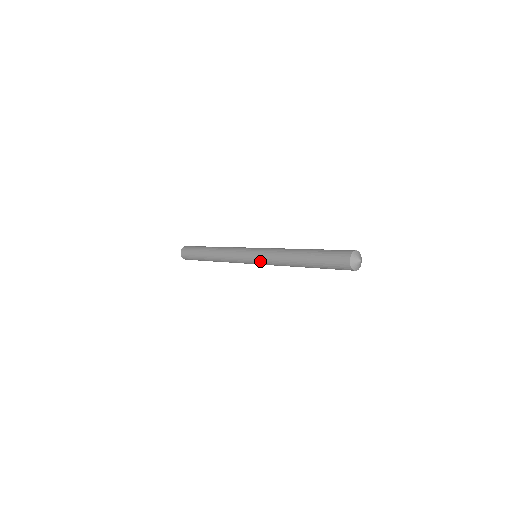
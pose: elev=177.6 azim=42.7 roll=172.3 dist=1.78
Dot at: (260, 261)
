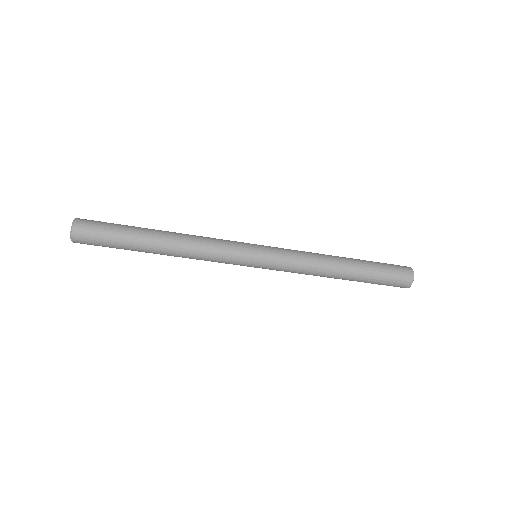
Dot at: (276, 264)
